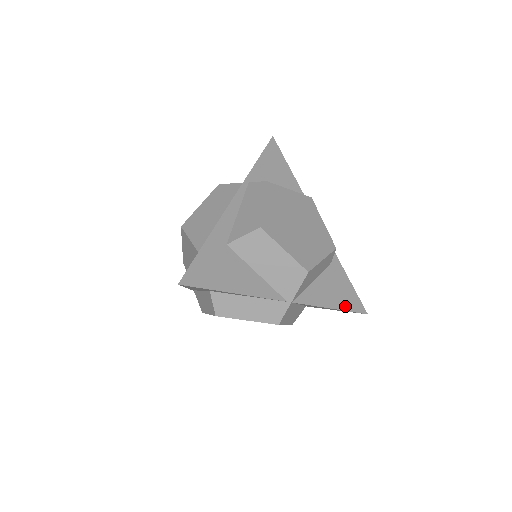
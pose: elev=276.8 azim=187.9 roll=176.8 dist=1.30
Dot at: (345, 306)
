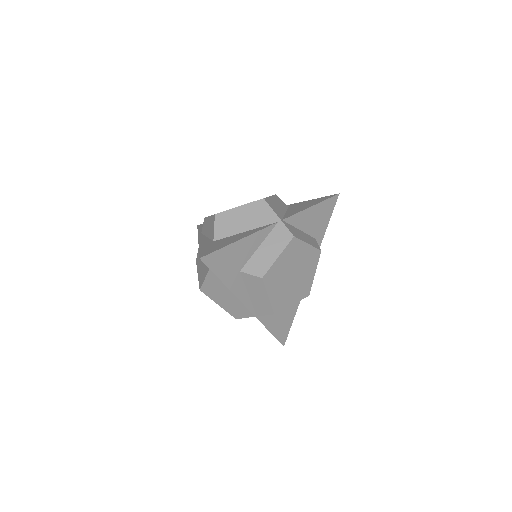
Dot at: (319, 202)
